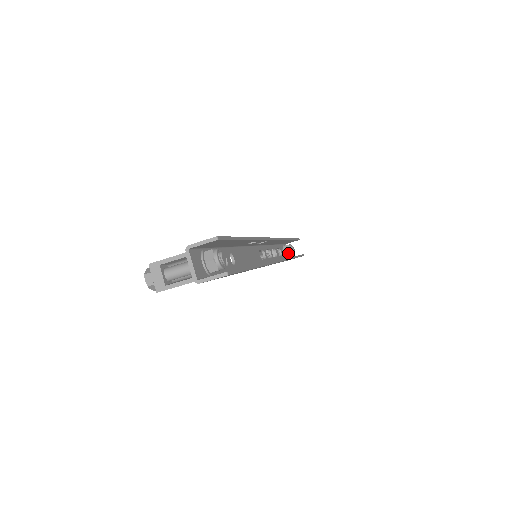
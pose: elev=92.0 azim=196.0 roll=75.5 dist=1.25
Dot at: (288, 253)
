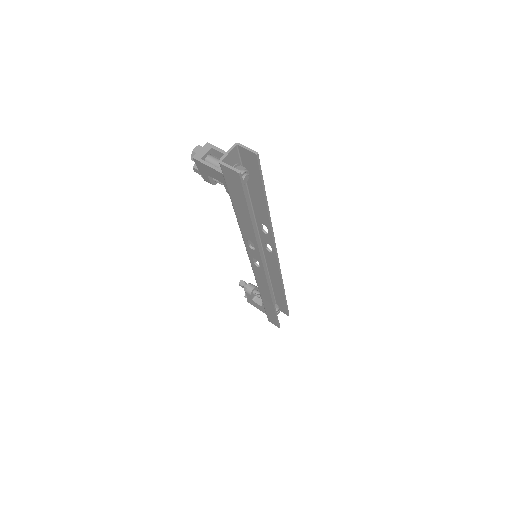
Dot at: occluded
